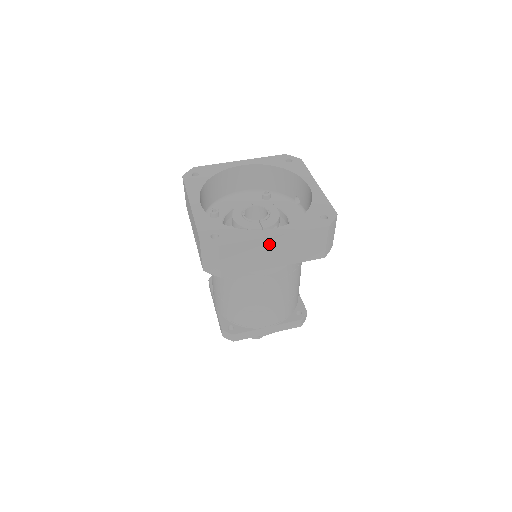
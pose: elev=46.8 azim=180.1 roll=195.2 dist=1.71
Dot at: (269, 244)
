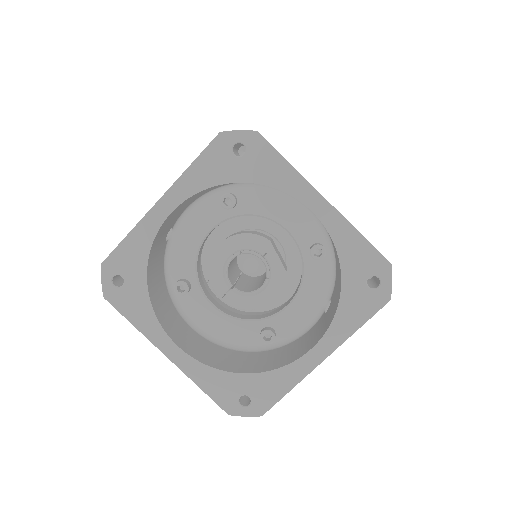
Dot at: occluded
